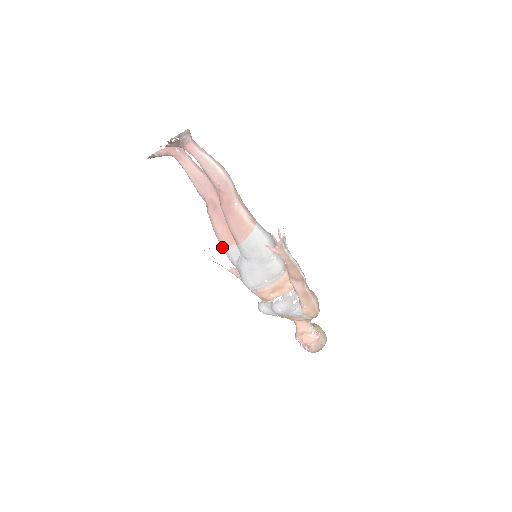
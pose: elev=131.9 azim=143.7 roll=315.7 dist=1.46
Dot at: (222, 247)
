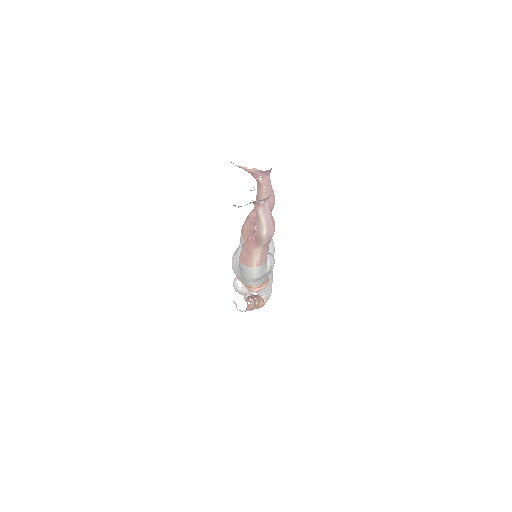
Dot at: (241, 230)
